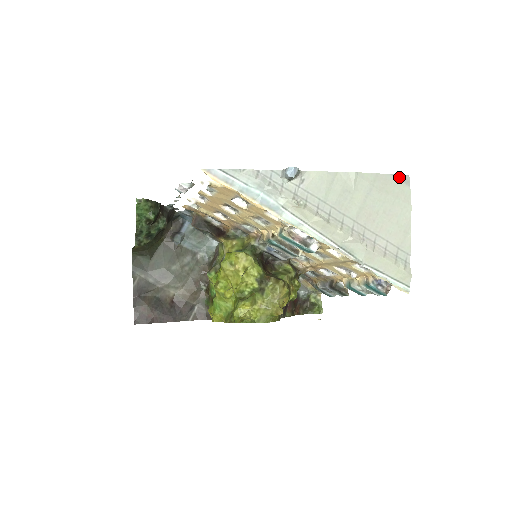
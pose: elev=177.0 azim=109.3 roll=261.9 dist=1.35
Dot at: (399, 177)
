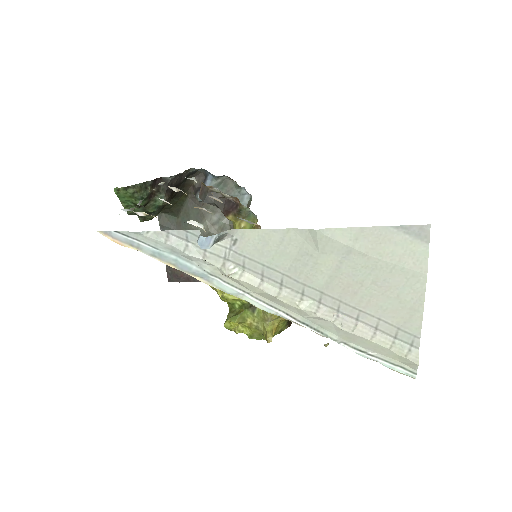
Dot at: (407, 229)
